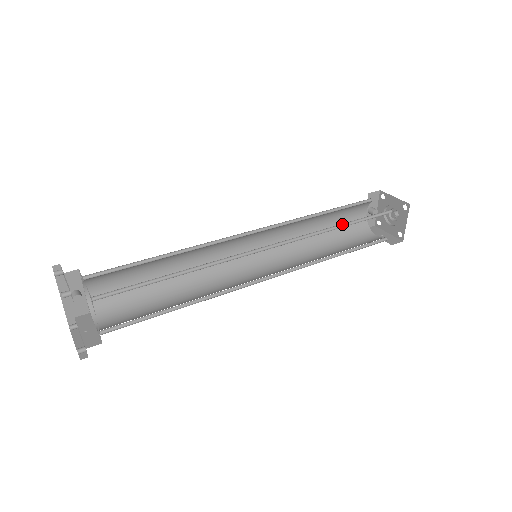
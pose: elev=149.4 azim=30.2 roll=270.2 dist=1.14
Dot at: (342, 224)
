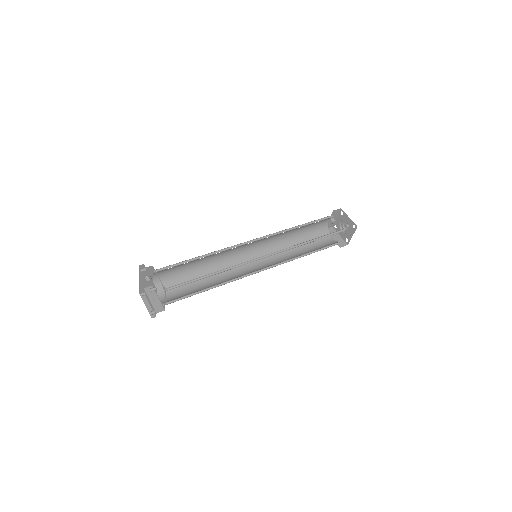
Dot at: (312, 239)
